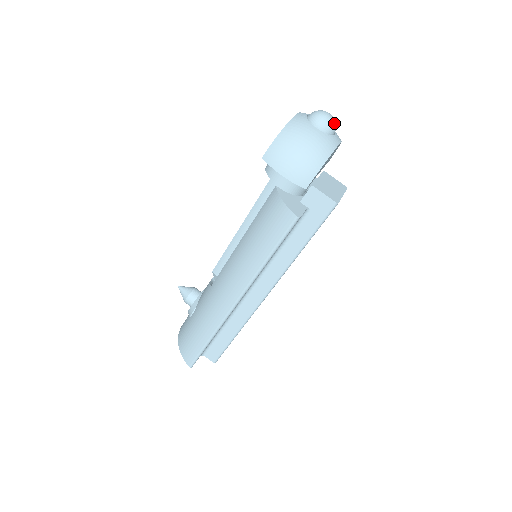
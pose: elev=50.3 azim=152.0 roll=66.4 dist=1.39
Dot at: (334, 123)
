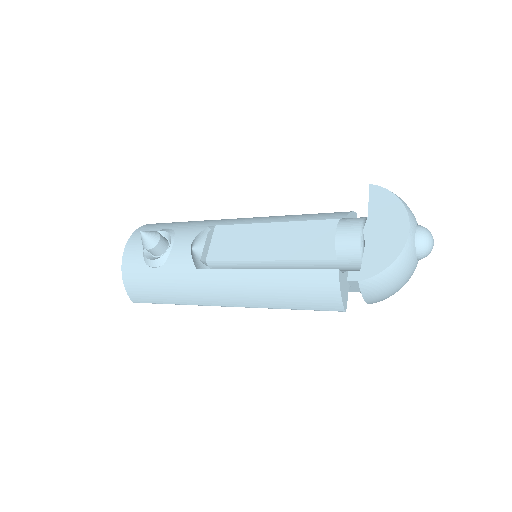
Dot at: occluded
